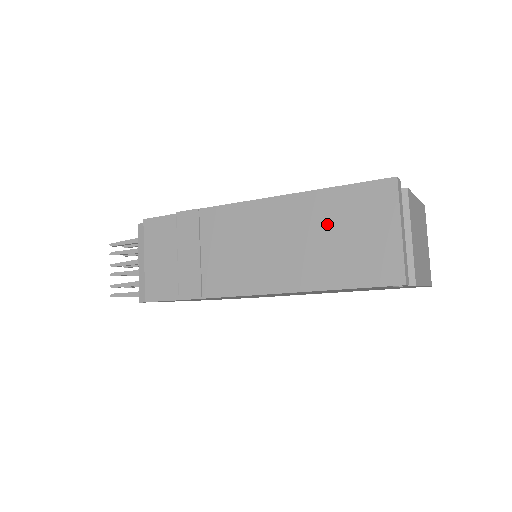
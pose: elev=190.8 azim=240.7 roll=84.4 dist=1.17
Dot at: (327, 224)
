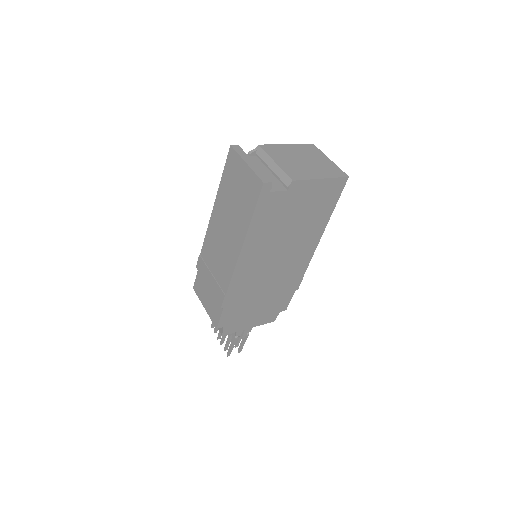
Dot at: (230, 197)
